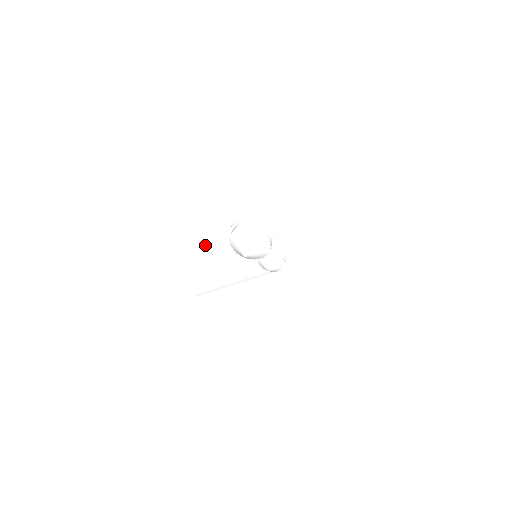
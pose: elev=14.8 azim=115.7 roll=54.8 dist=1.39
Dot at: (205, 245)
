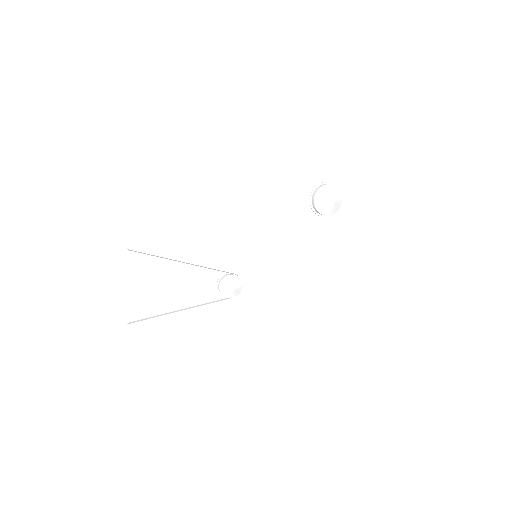
Dot at: occluded
